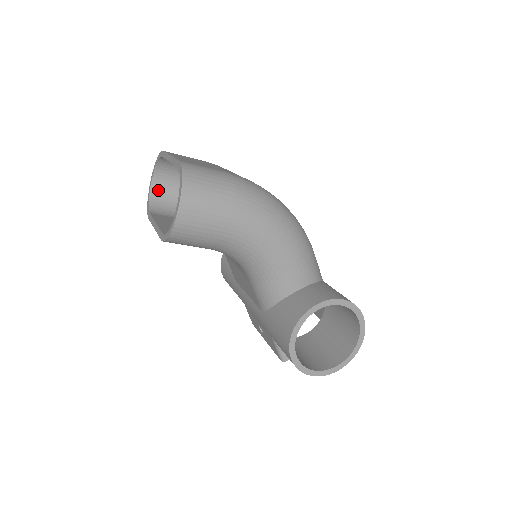
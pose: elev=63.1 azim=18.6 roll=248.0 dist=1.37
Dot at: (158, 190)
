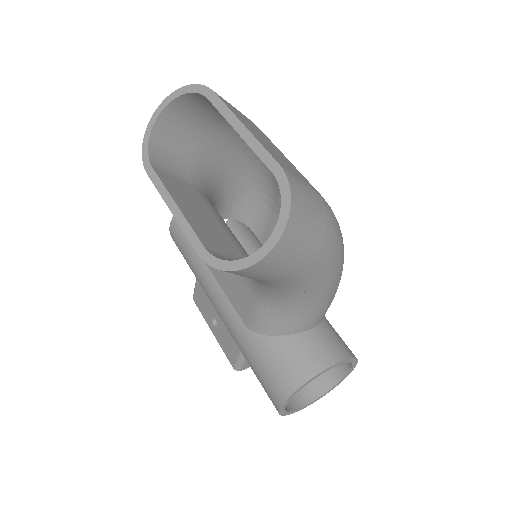
Dot at: (164, 126)
